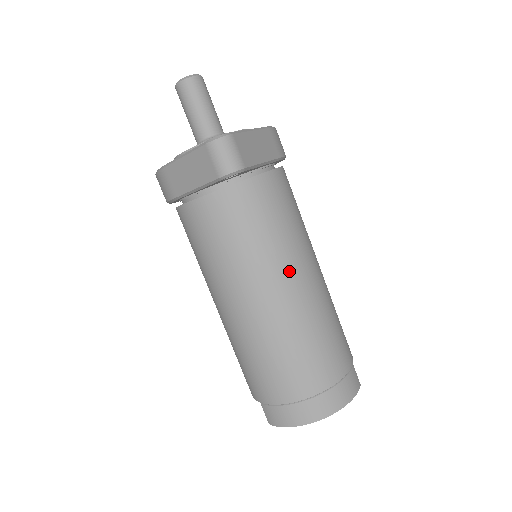
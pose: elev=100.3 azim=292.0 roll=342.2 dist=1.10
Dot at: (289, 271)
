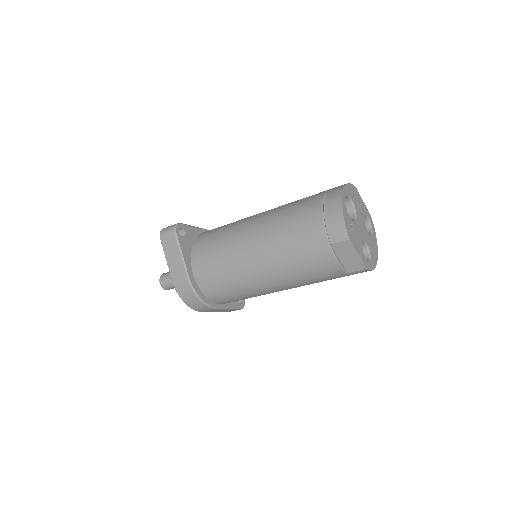
Dot at: (249, 218)
